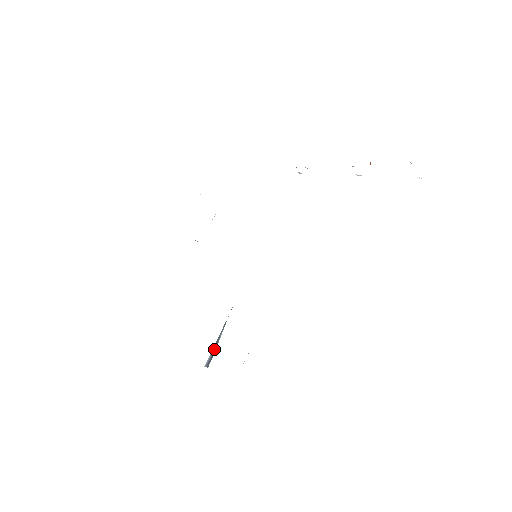
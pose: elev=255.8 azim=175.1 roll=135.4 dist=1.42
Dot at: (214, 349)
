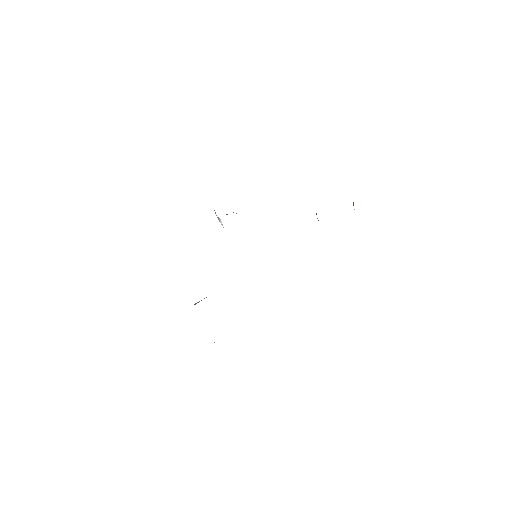
Dot at: occluded
